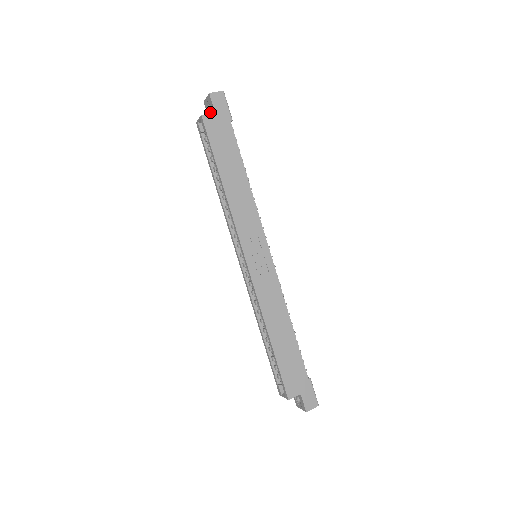
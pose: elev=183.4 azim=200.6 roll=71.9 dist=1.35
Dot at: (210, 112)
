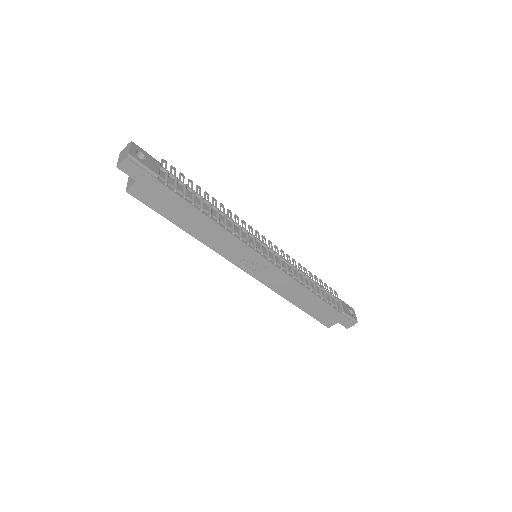
Dot at: occluded
